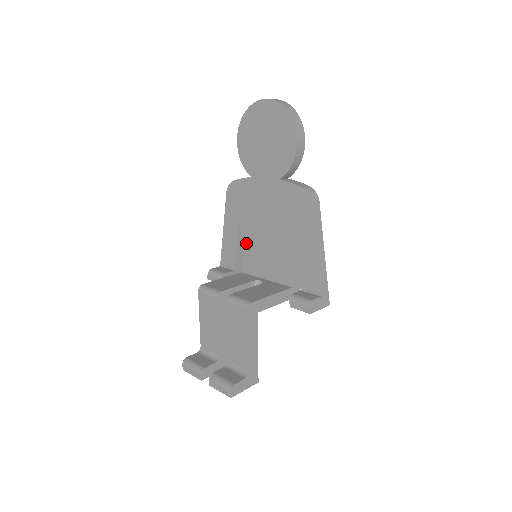
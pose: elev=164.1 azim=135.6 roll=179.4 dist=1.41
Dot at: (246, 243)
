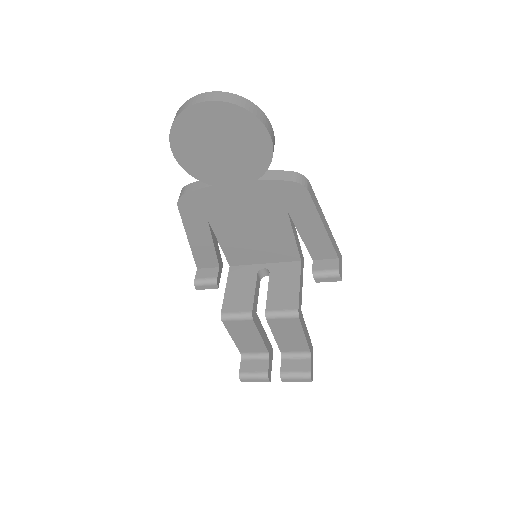
Dot at: (227, 243)
